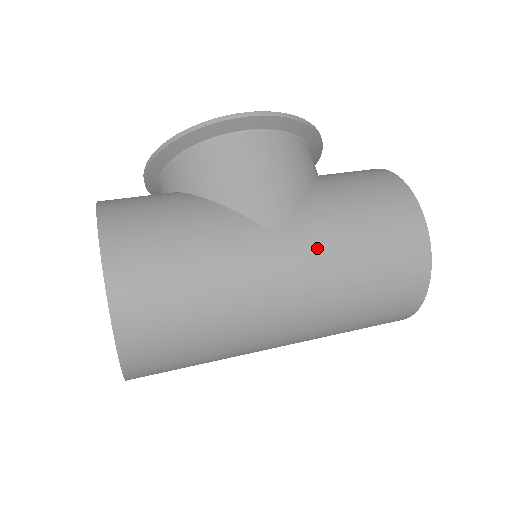
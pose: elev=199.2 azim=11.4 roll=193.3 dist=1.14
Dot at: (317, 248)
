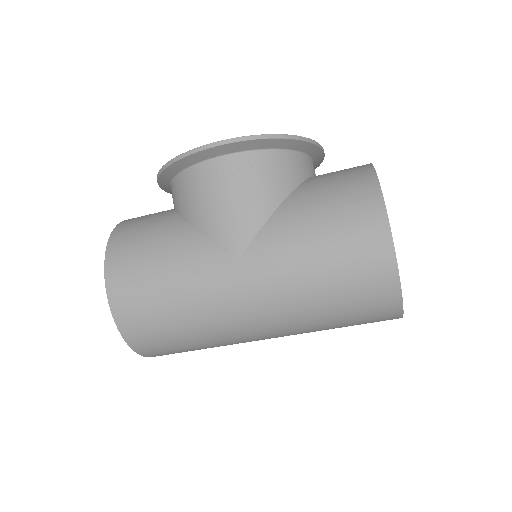
Dot at: (273, 270)
